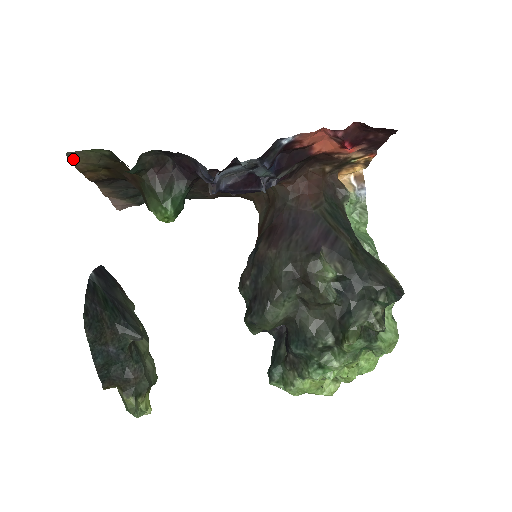
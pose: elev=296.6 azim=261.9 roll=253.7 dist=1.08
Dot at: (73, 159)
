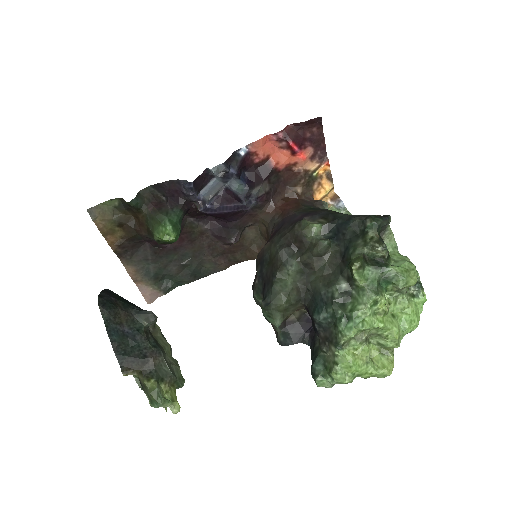
Dot at: (93, 216)
